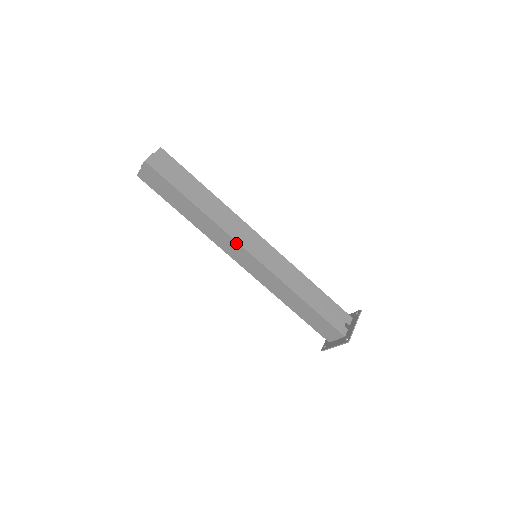
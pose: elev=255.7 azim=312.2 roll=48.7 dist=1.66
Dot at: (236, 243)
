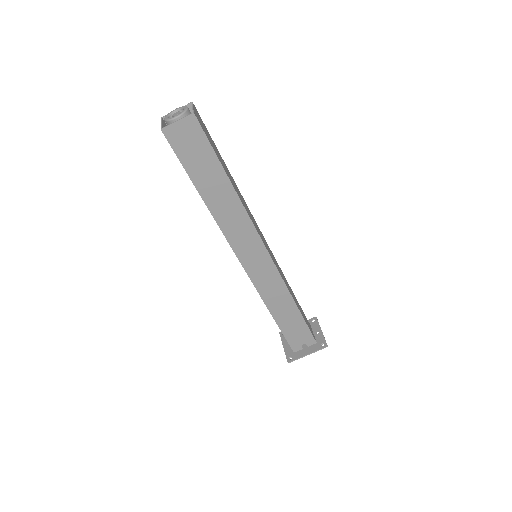
Dot at: (232, 248)
